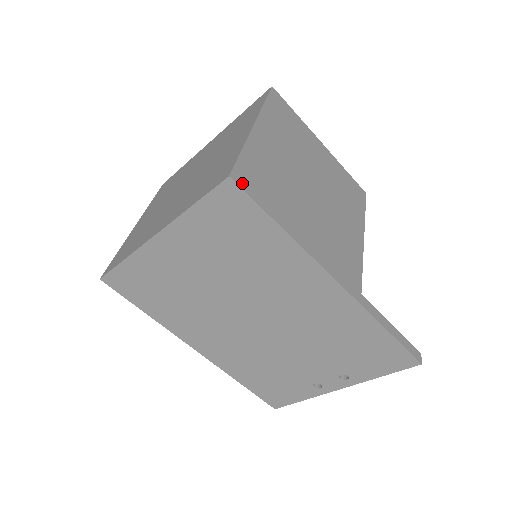
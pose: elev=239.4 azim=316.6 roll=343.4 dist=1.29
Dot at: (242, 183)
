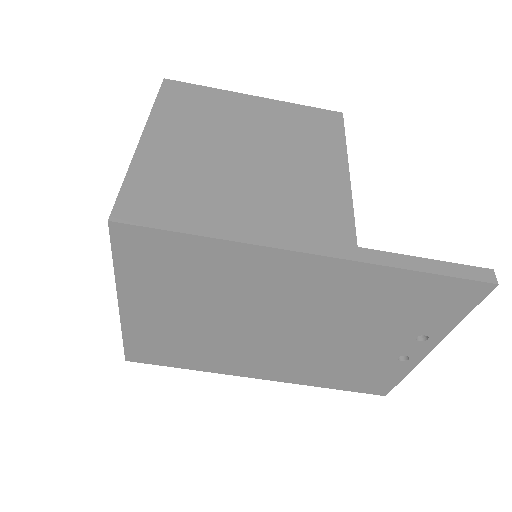
Dot at: (129, 218)
